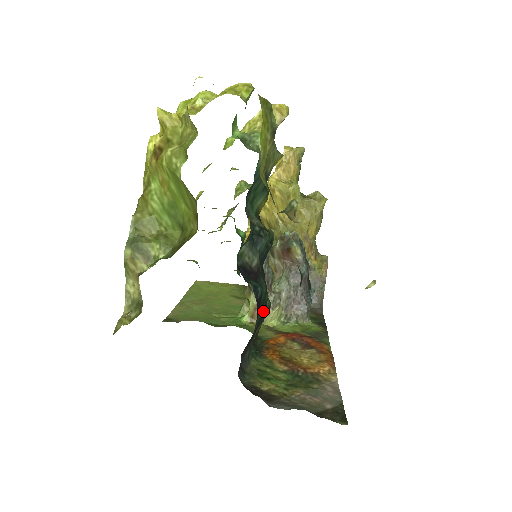
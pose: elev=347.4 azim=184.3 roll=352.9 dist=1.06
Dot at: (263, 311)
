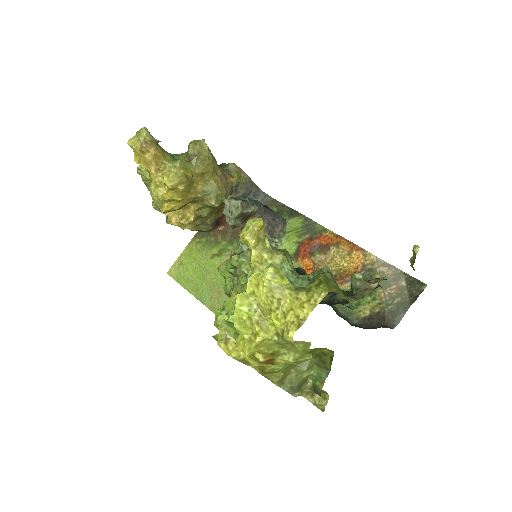
Dot at: occluded
